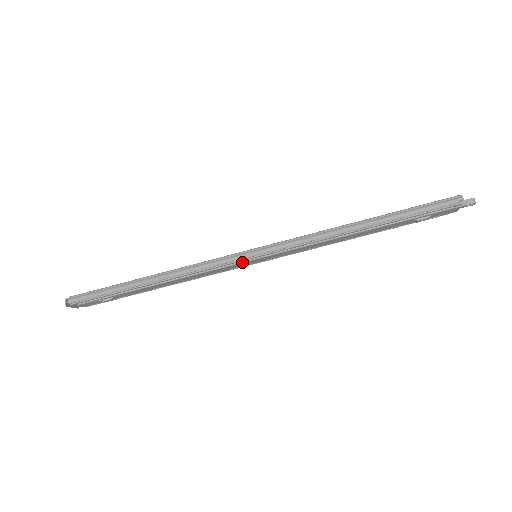
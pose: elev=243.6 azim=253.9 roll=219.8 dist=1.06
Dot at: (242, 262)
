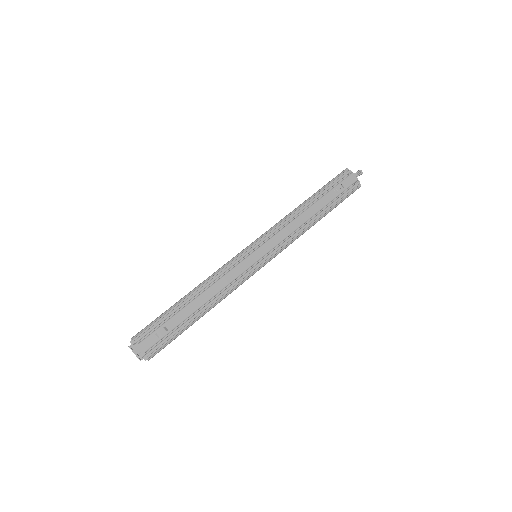
Dot at: (246, 258)
